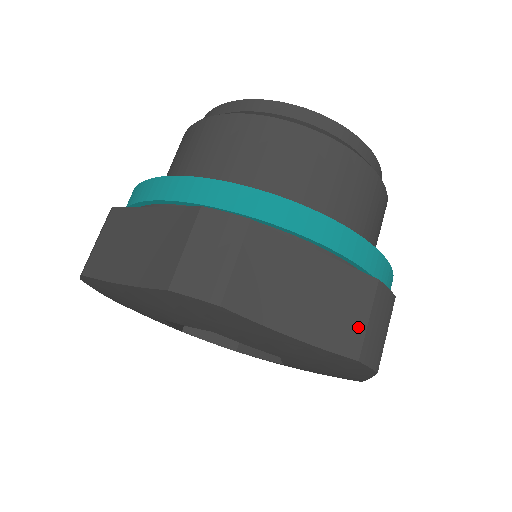
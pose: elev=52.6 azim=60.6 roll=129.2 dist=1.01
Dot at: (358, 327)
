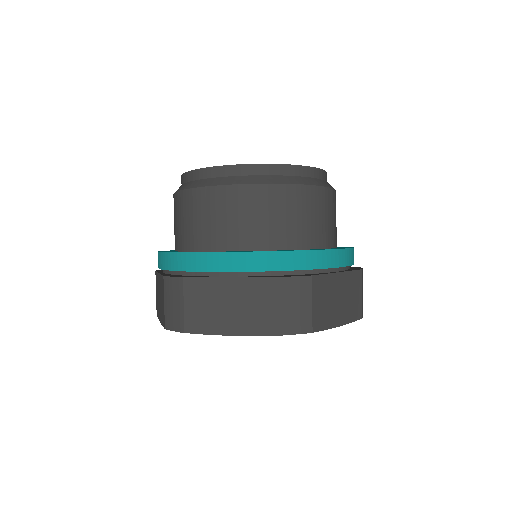
Dot at: (359, 301)
